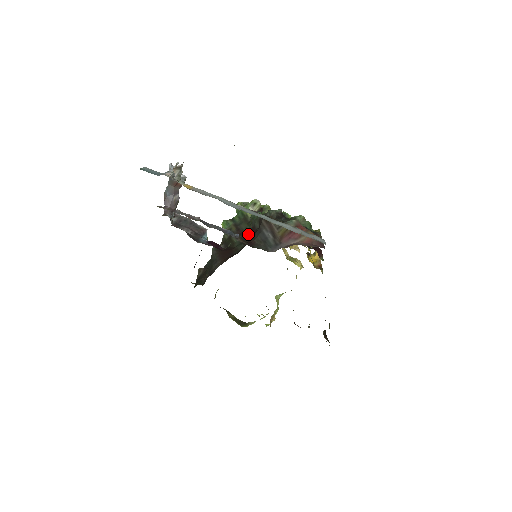
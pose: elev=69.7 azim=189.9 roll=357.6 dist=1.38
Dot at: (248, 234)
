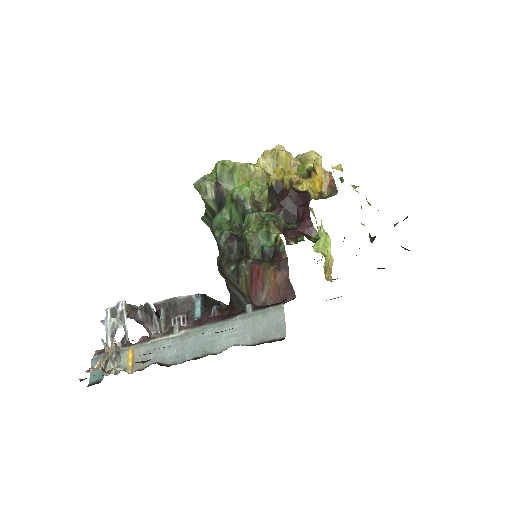
Dot at: occluded
